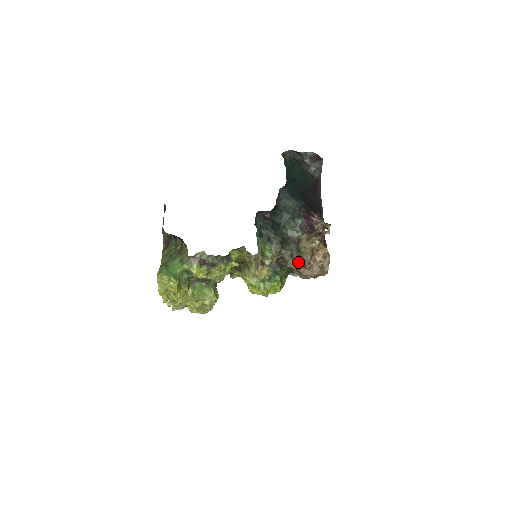
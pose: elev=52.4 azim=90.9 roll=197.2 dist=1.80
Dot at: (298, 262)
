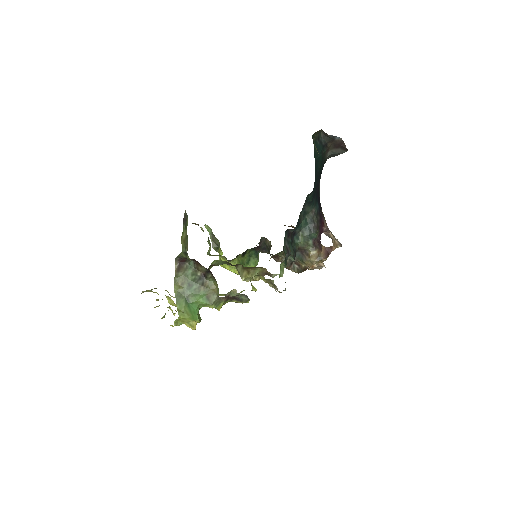
Dot at: (293, 265)
